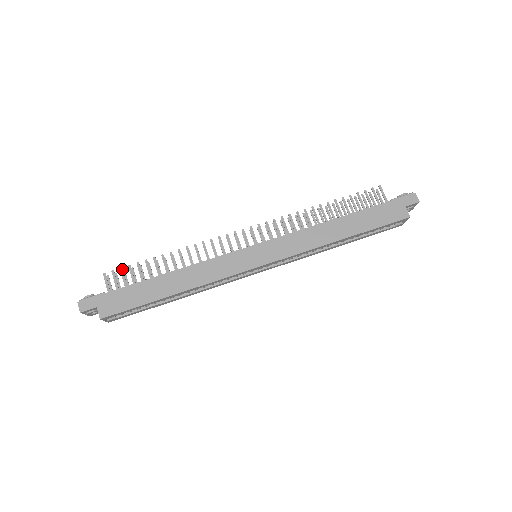
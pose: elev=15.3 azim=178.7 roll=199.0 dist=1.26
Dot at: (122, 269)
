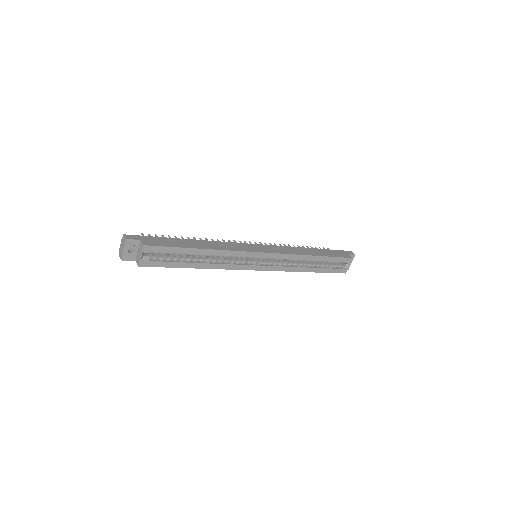
Dot at: occluded
